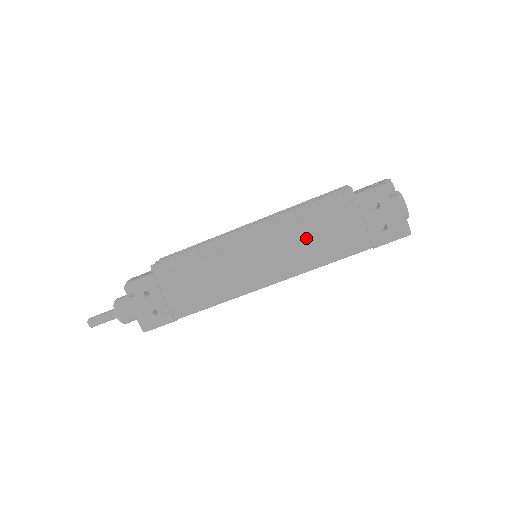
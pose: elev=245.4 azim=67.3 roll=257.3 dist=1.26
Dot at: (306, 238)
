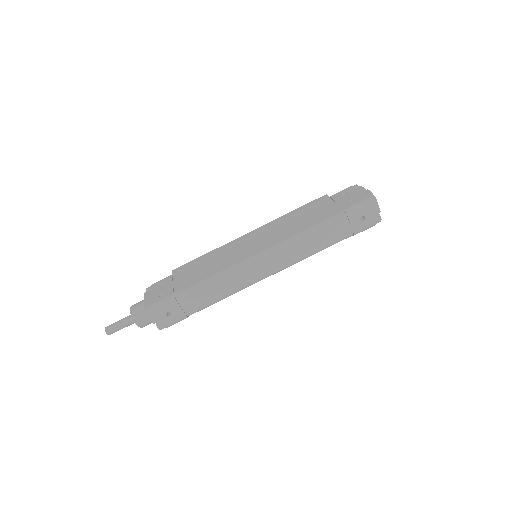
Dot at: (292, 223)
